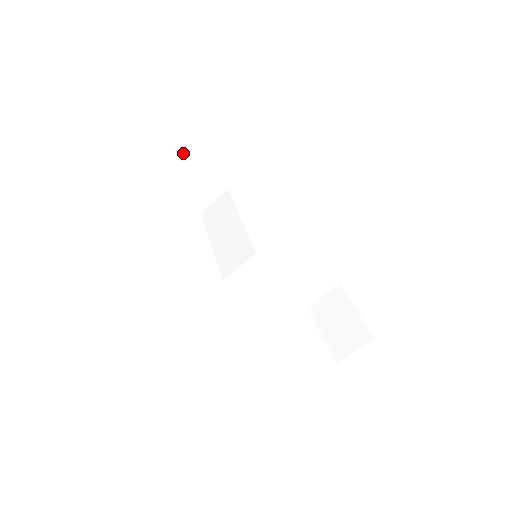
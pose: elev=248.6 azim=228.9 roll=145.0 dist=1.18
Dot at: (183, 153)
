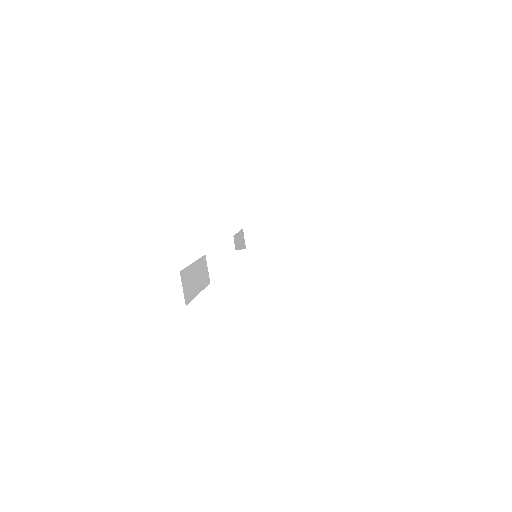
Dot at: (194, 265)
